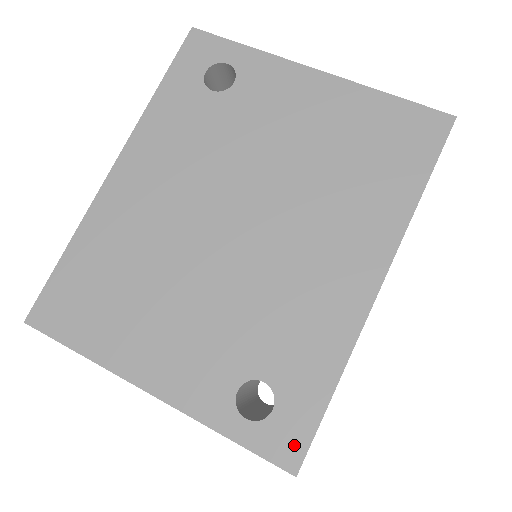
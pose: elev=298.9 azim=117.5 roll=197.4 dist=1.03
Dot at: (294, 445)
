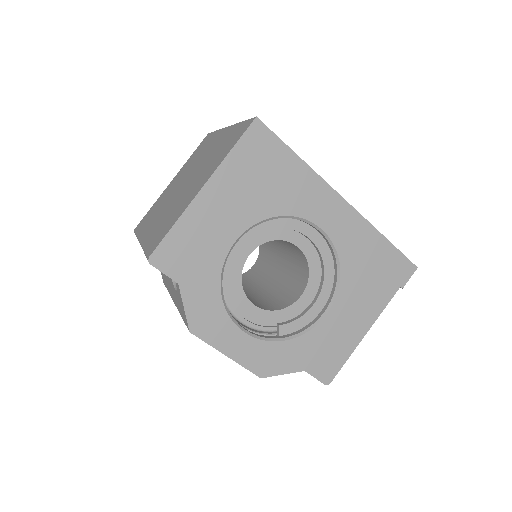
Dot at: occluded
